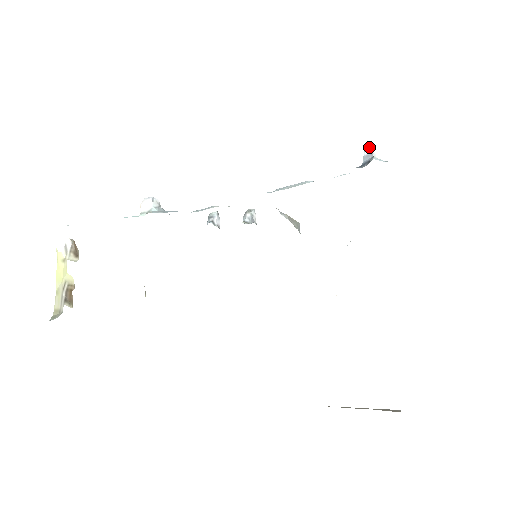
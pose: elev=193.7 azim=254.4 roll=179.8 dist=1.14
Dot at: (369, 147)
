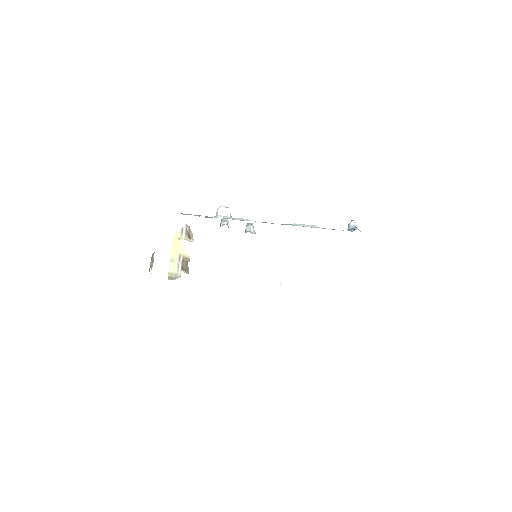
Dot at: occluded
